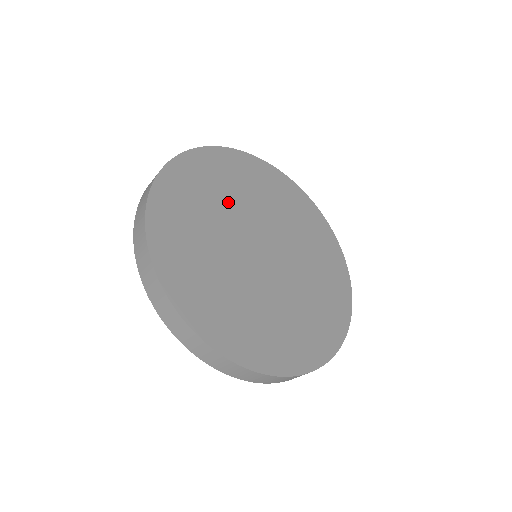
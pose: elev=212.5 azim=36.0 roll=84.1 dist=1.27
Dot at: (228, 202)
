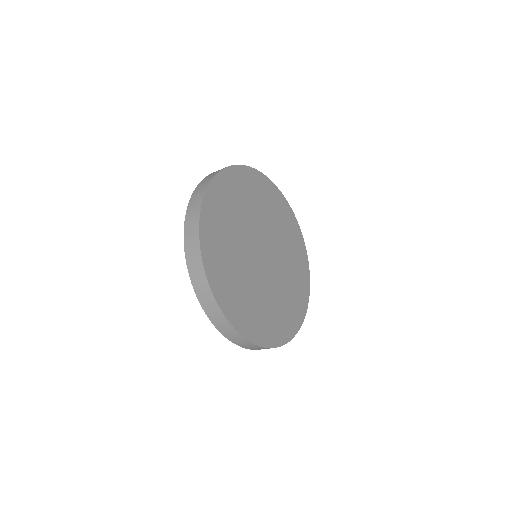
Dot at: (238, 225)
